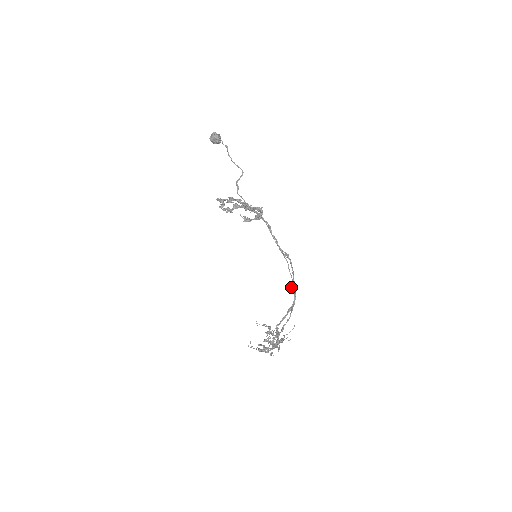
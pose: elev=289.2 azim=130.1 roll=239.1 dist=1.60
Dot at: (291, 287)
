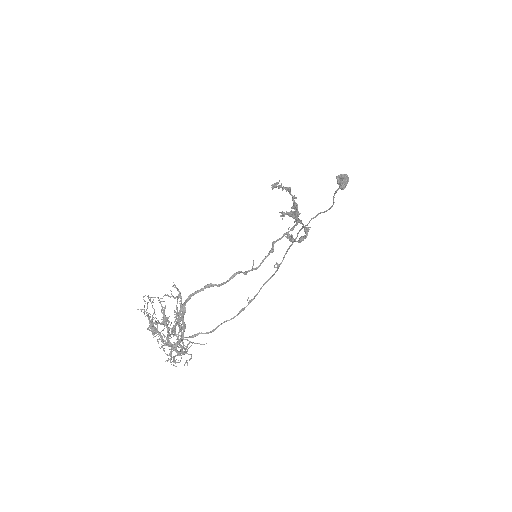
Dot at: occluded
